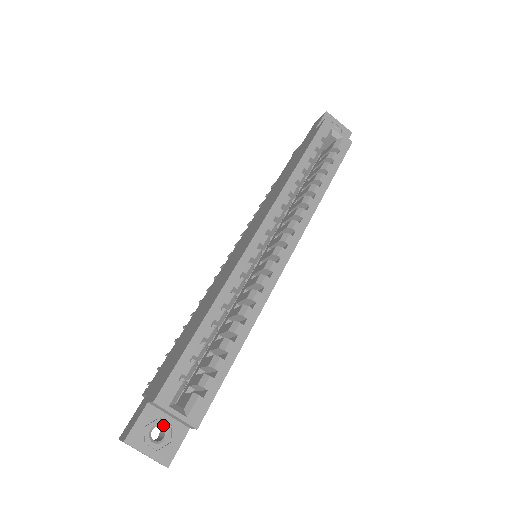
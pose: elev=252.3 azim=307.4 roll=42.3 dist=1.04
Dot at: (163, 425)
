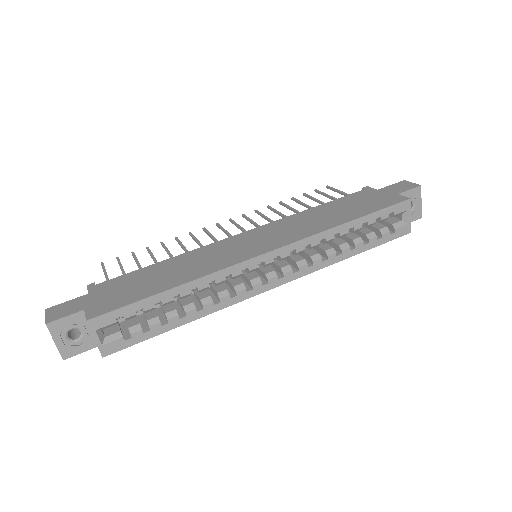
Dot at: (83, 331)
